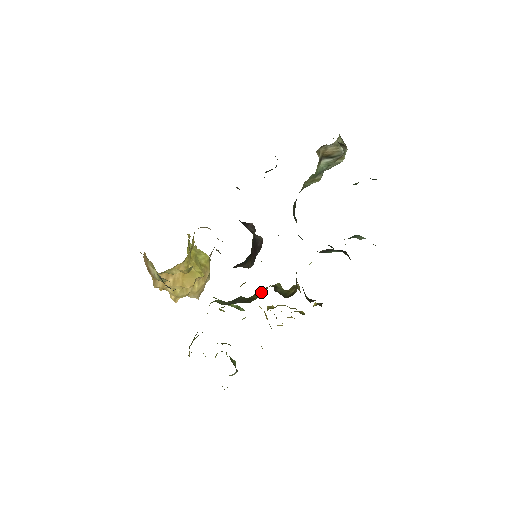
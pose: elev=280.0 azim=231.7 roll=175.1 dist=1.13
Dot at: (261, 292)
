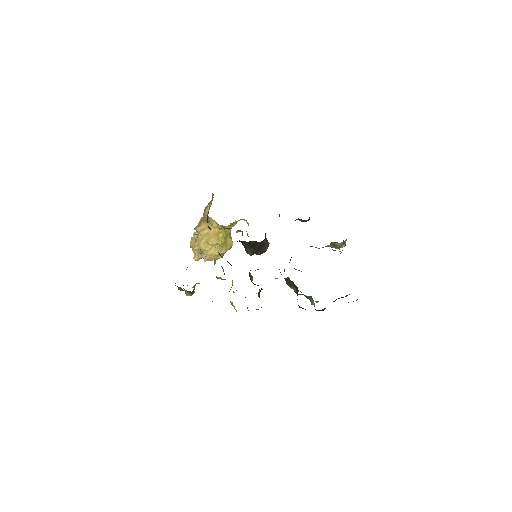
Dot at: occluded
